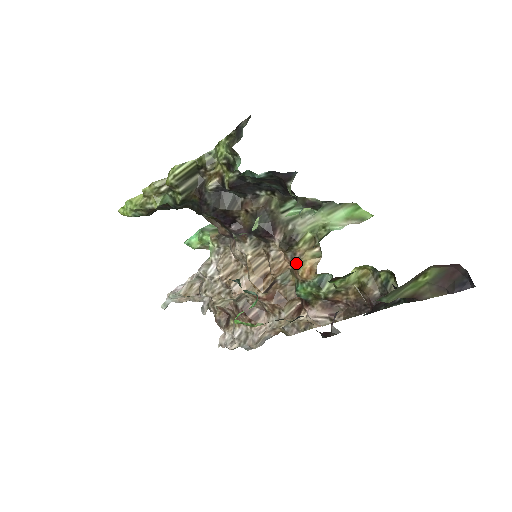
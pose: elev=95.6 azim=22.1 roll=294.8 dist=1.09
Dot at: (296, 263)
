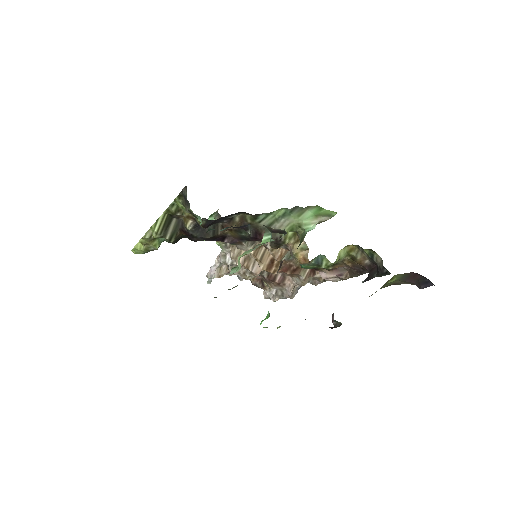
Dot at: (291, 254)
